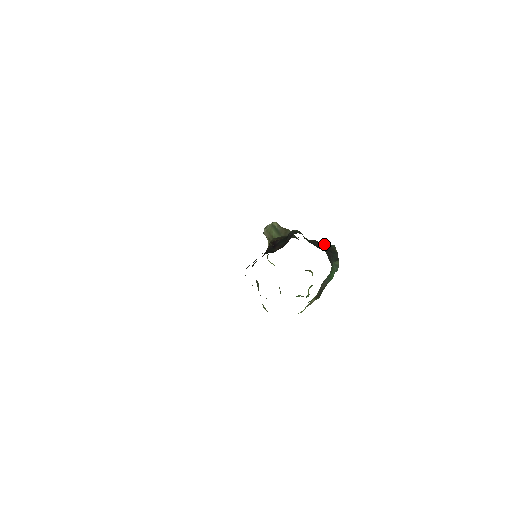
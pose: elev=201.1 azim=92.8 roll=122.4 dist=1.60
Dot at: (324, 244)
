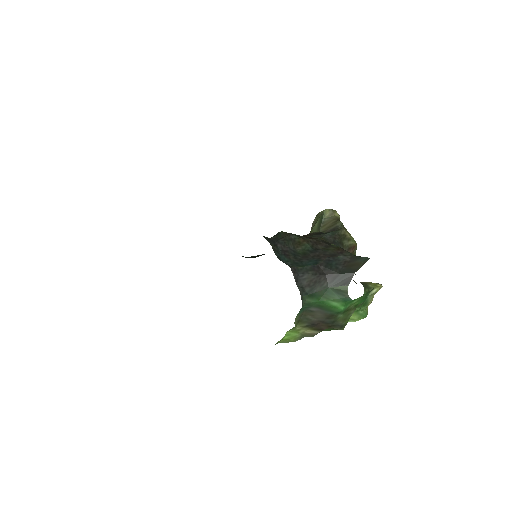
Dot at: (343, 255)
